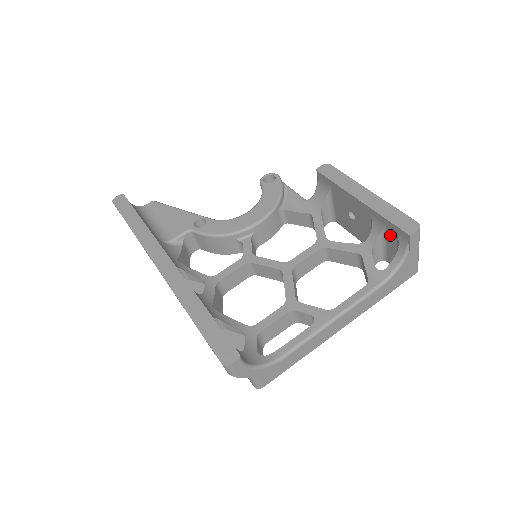
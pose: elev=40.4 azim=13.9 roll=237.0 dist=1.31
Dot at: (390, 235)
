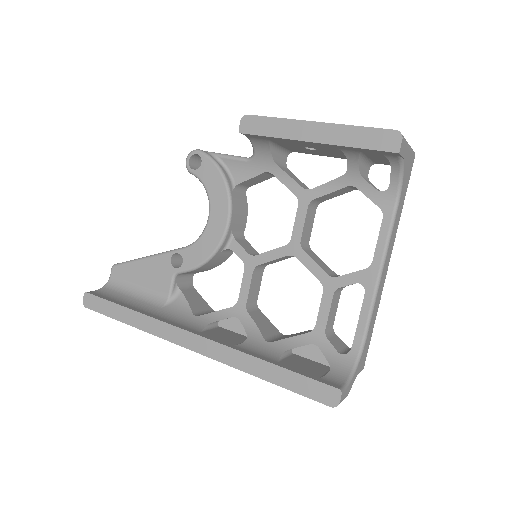
Dot at: (371, 154)
